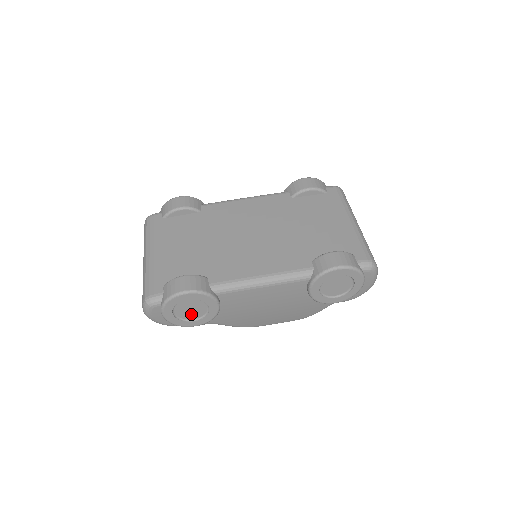
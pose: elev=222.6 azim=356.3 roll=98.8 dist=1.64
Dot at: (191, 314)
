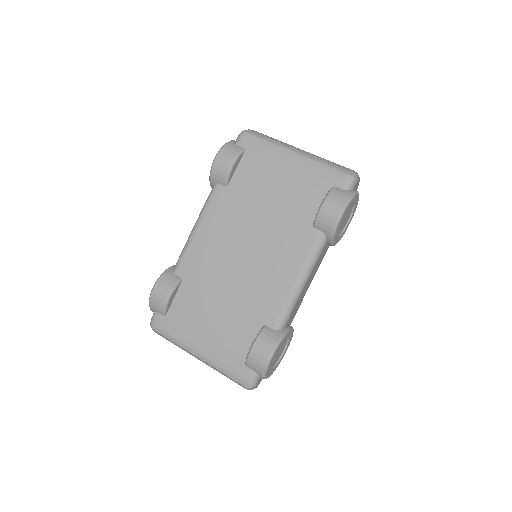
Dot at: (280, 353)
